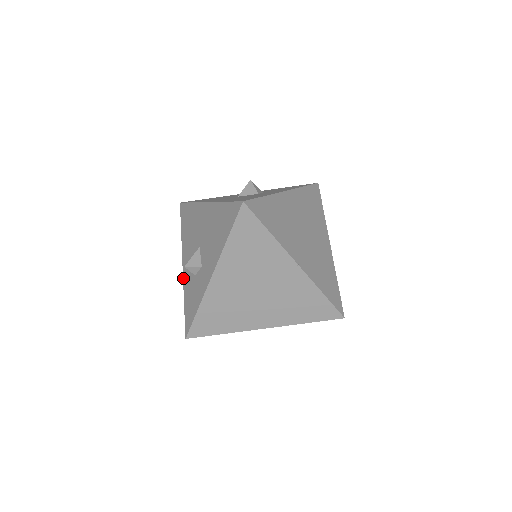
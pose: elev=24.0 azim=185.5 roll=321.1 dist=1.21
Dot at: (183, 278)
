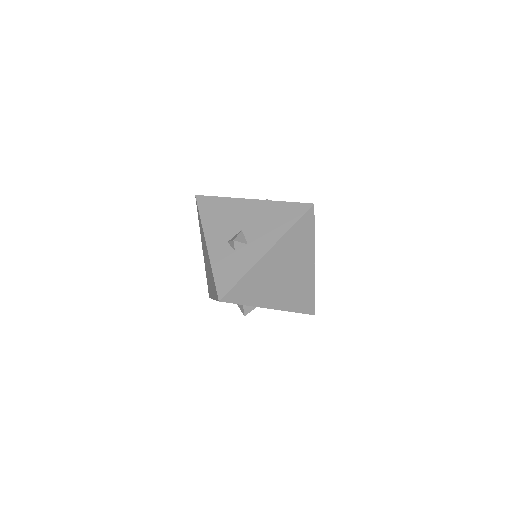
Dot at: (209, 253)
